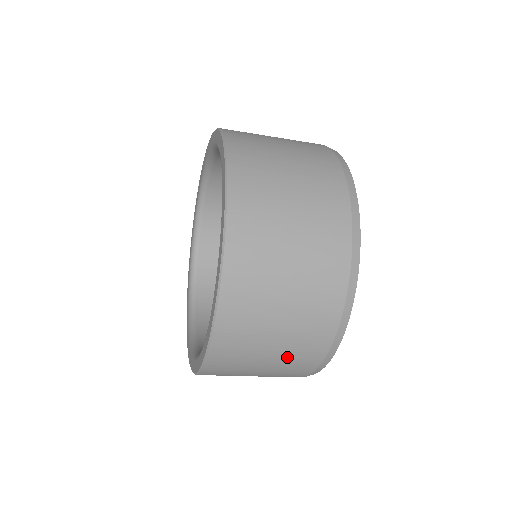
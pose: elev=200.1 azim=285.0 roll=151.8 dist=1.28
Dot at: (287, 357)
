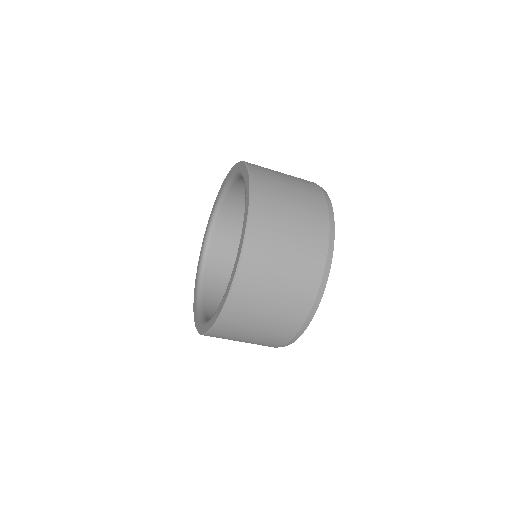
Dot at: (267, 335)
